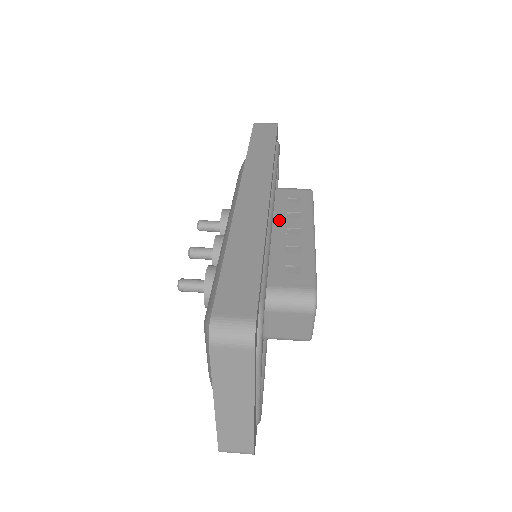
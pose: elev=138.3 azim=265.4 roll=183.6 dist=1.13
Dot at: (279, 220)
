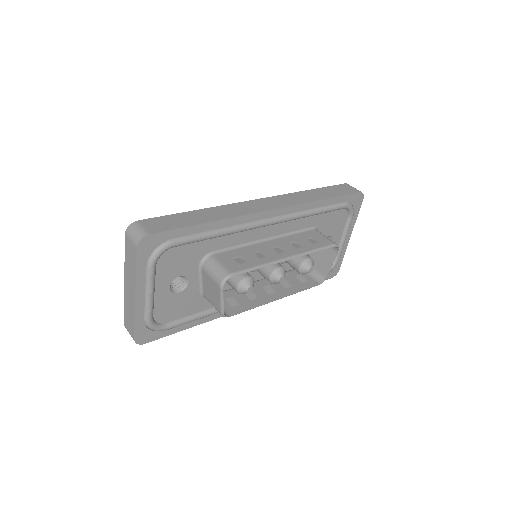
Dot at: (281, 240)
